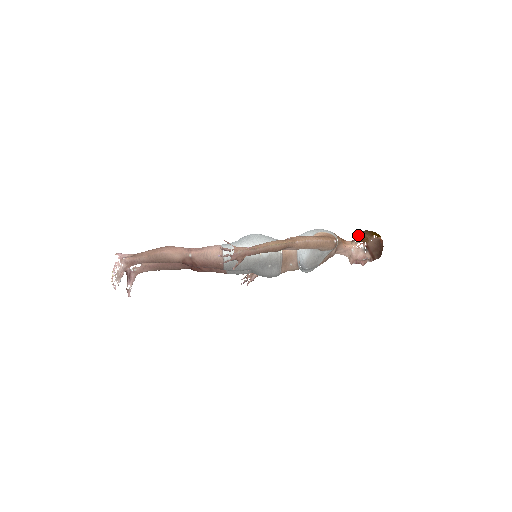
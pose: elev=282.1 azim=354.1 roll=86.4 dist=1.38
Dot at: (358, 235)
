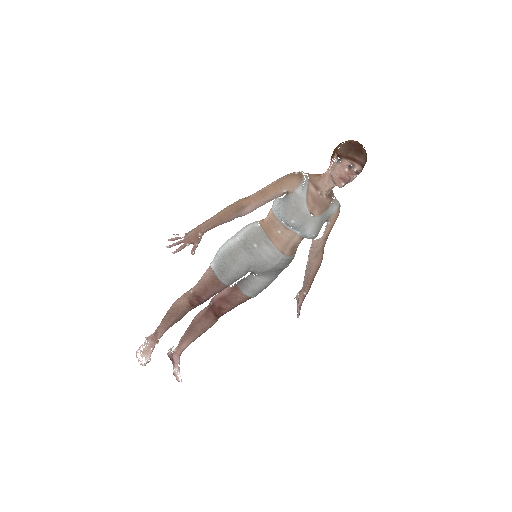
Dot at: occluded
